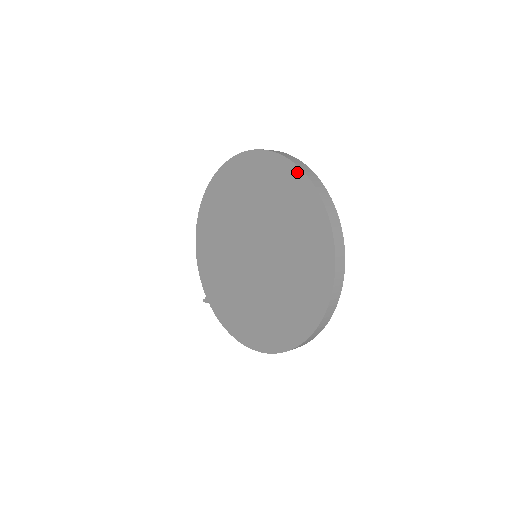
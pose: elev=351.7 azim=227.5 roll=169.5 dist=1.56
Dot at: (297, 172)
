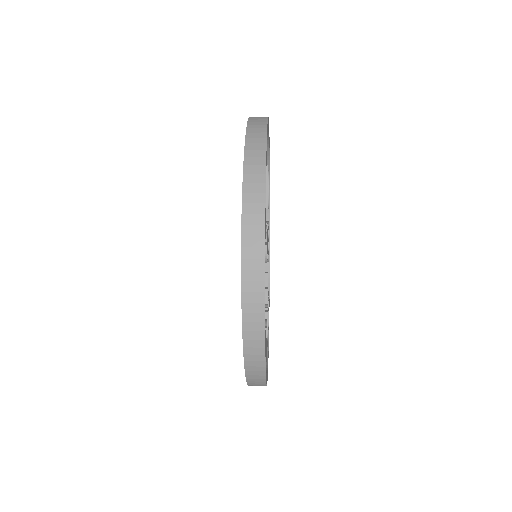
Dot at: occluded
